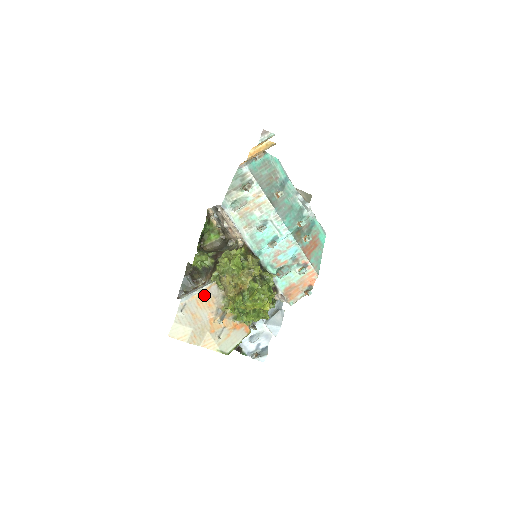
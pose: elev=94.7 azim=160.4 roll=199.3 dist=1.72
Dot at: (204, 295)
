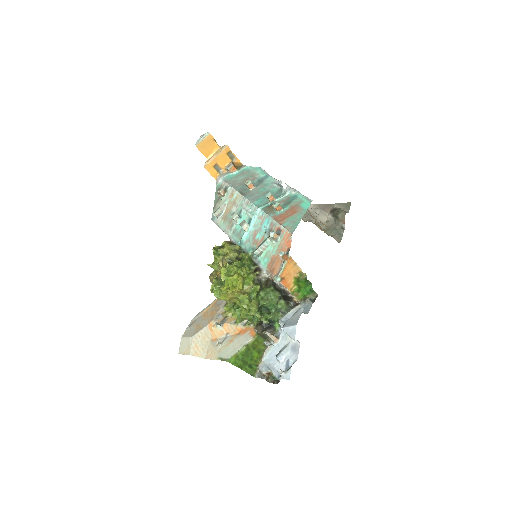
Dot at: (211, 308)
